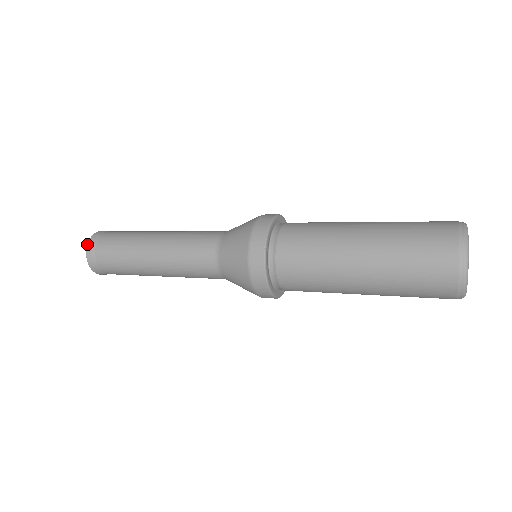
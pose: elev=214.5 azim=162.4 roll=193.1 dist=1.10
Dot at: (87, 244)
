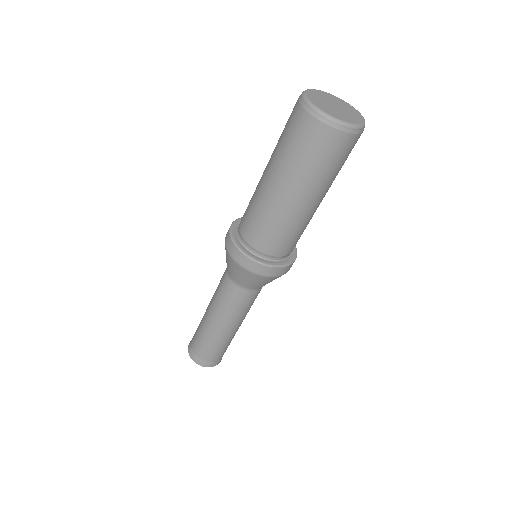
Dot at: (188, 351)
